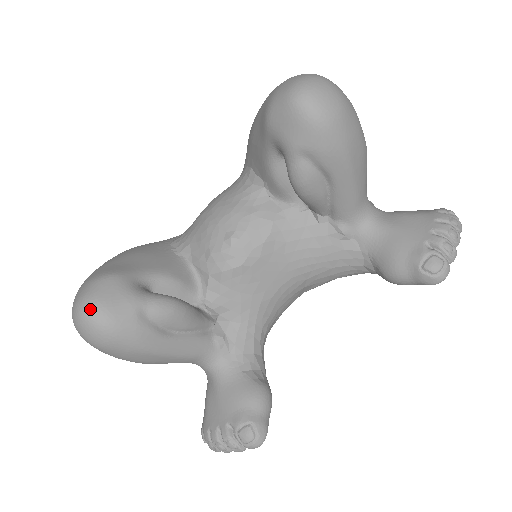
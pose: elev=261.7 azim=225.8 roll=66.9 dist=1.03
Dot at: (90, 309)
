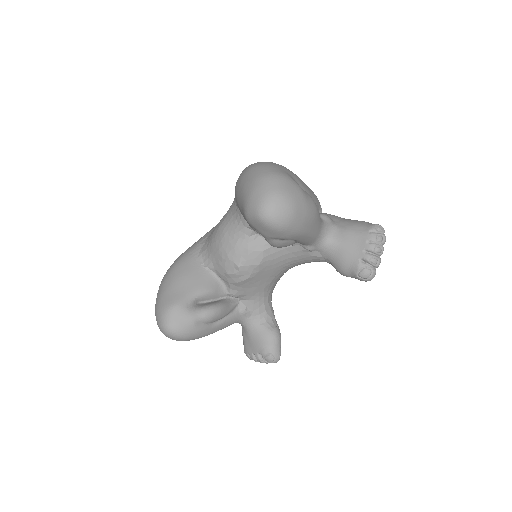
Dot at: (170, 331)
